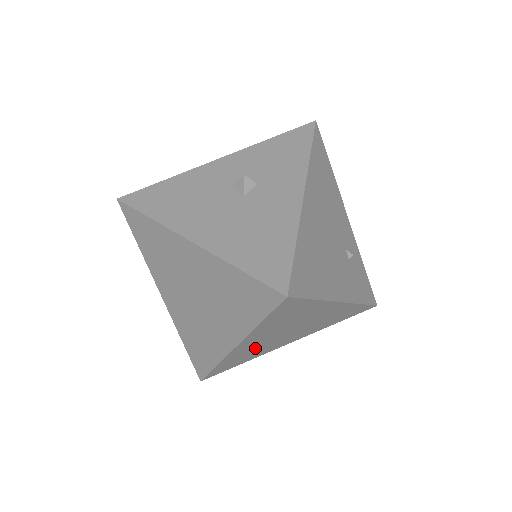
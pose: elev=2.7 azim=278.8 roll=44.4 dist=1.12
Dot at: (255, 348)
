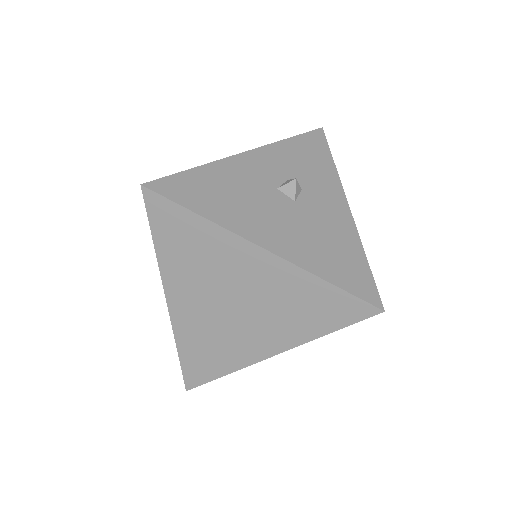
Dot at: occluded
